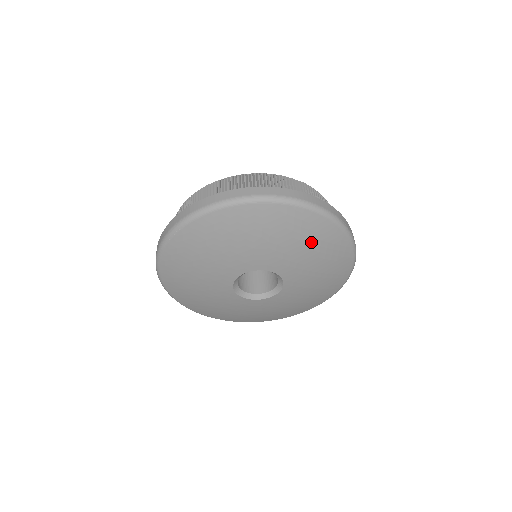
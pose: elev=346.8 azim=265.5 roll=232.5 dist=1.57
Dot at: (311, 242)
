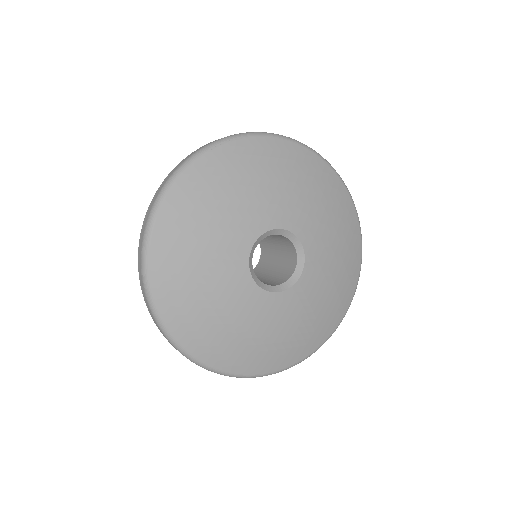
Dot at: (341, 228)
